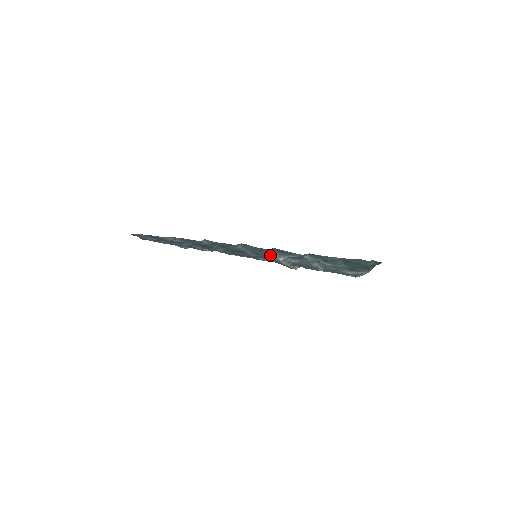
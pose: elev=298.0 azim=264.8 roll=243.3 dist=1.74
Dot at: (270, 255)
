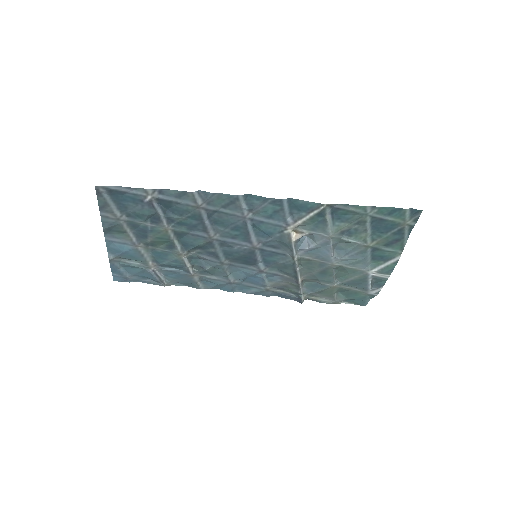
Dot at: (280, 229)
